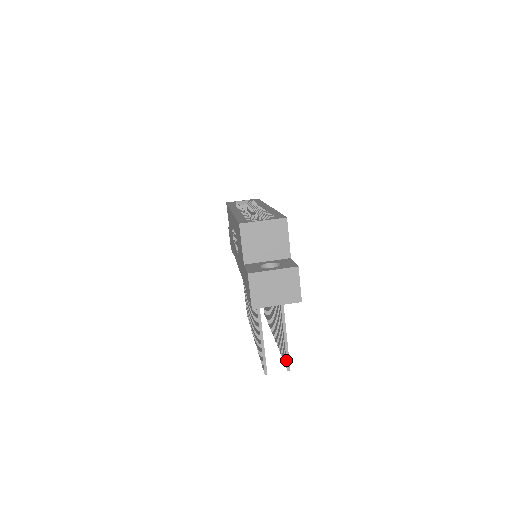
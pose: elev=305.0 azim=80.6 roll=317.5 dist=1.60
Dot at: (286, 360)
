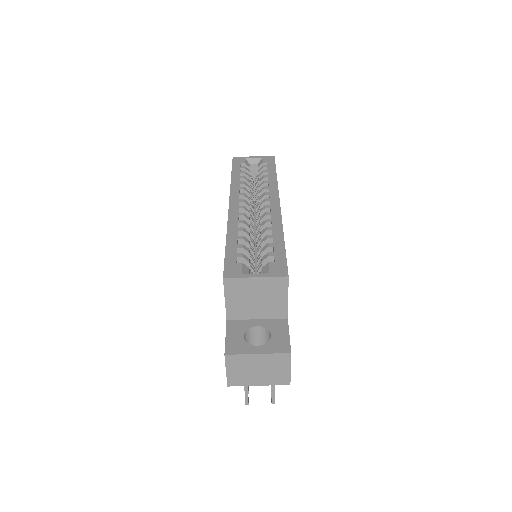
Dot at: (271, 395)
